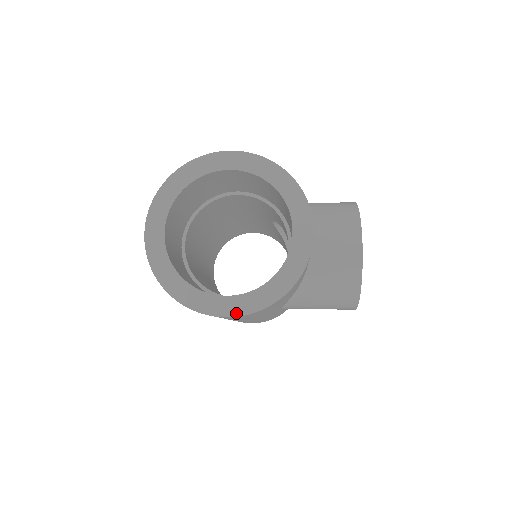
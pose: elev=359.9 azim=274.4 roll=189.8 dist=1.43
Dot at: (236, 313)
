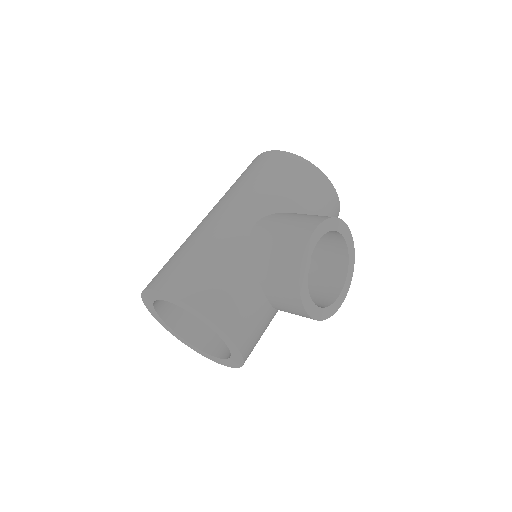
Dot at: (222, 364)
